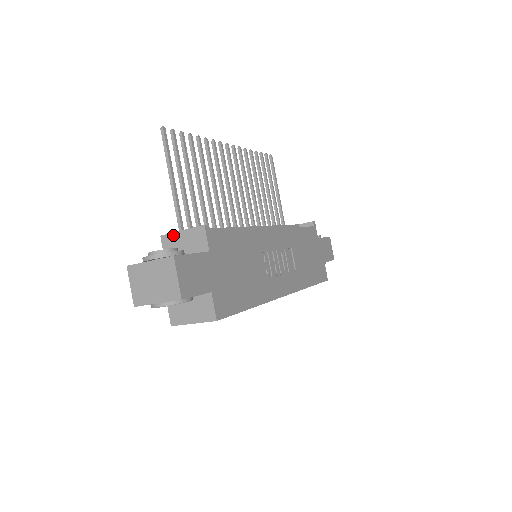
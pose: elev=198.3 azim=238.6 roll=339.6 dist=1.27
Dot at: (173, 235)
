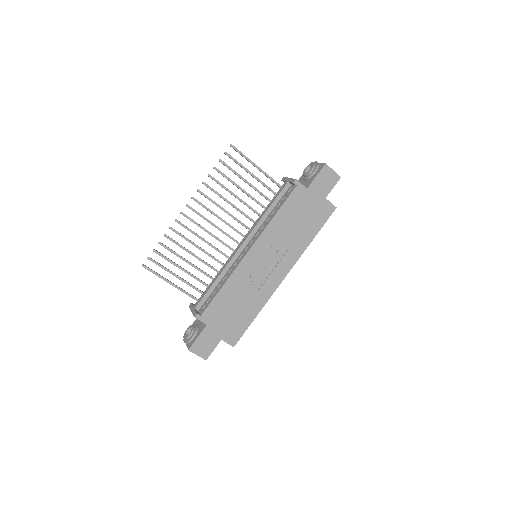
Dot at: occluded
